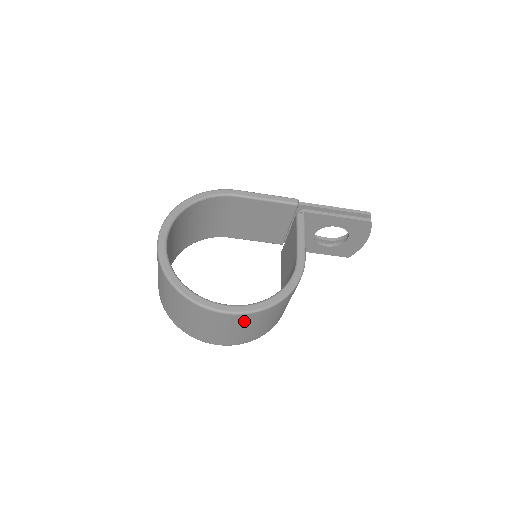
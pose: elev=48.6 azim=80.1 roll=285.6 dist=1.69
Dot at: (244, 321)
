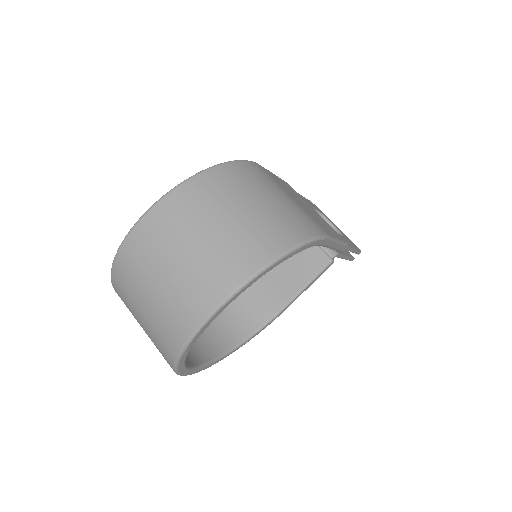
Dot at: occluded
